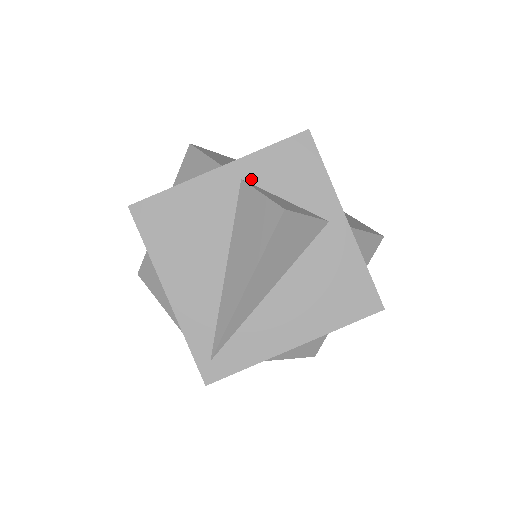
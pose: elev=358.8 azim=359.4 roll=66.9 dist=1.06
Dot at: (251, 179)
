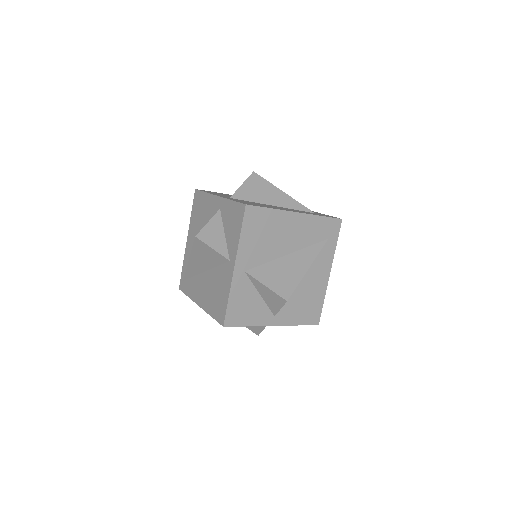
Dot at: (222, 212)
